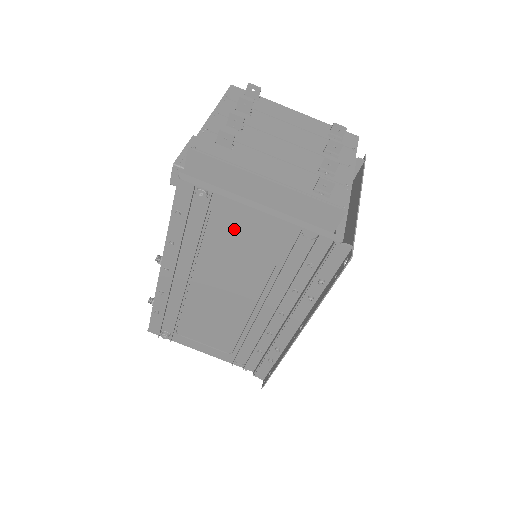
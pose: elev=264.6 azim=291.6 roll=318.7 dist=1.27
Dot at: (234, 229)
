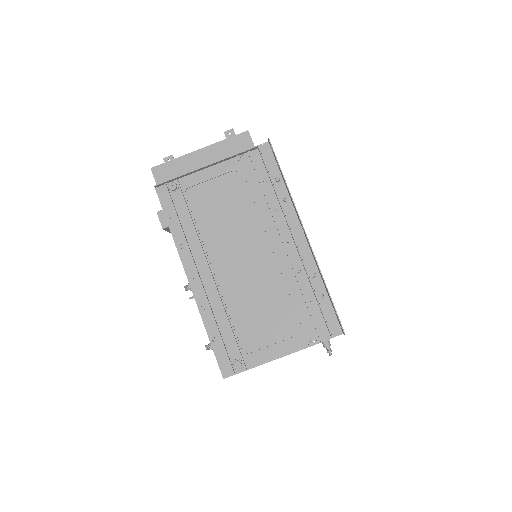
Dot at: (207, 199)
